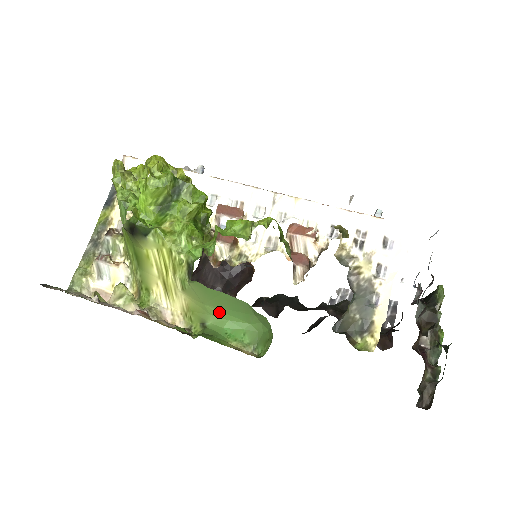
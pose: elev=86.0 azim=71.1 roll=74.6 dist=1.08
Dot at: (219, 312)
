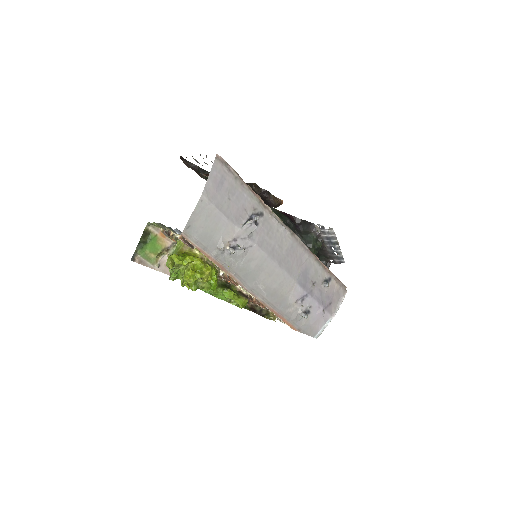
Dot at: occluded
